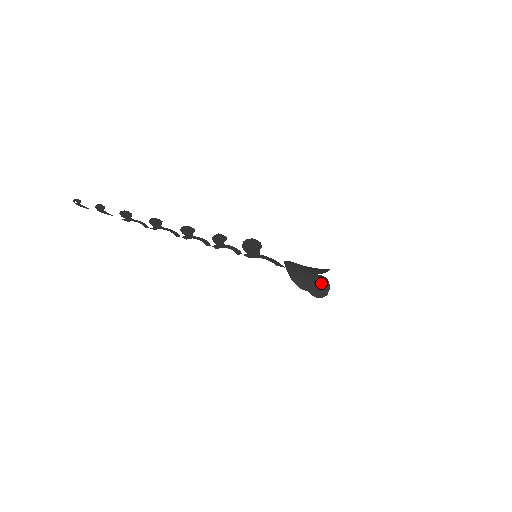
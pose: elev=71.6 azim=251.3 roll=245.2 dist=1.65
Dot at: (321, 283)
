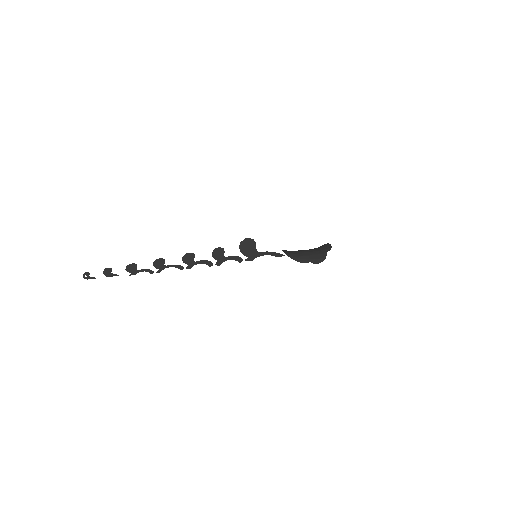
Dot at: (322, 247)
